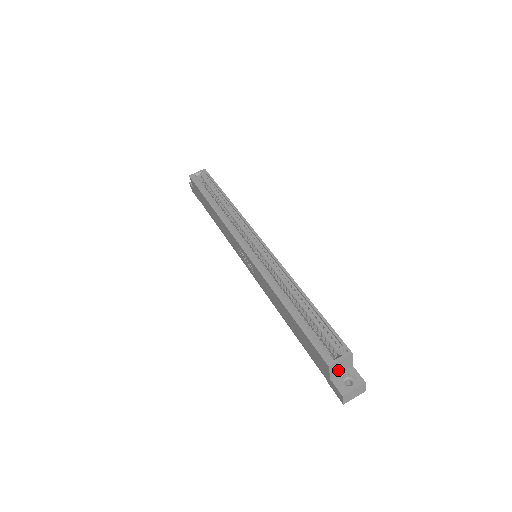
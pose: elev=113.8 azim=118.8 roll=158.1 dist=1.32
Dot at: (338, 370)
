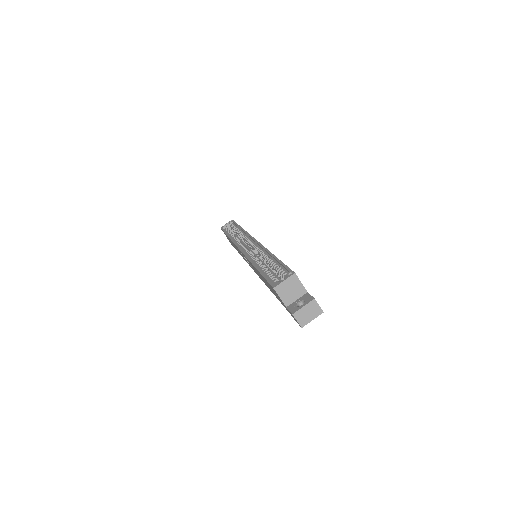
Dot at: (290, 295)
